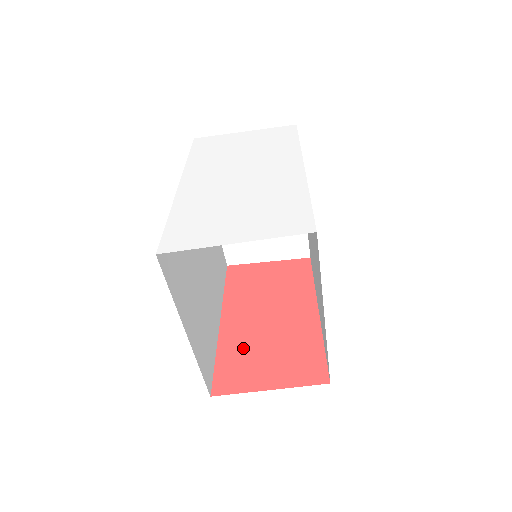
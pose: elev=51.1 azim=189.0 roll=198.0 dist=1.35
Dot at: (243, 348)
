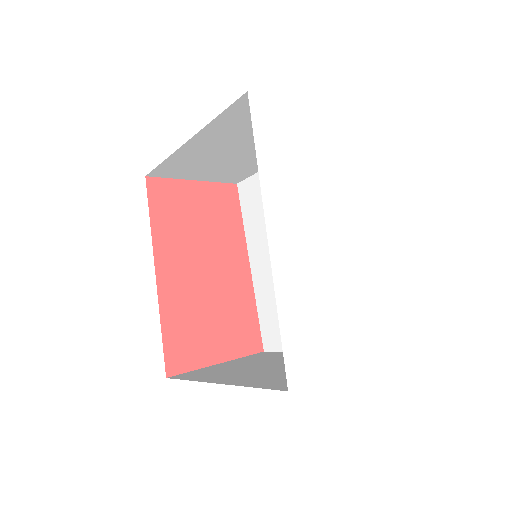
Dot at: (188, 314)
